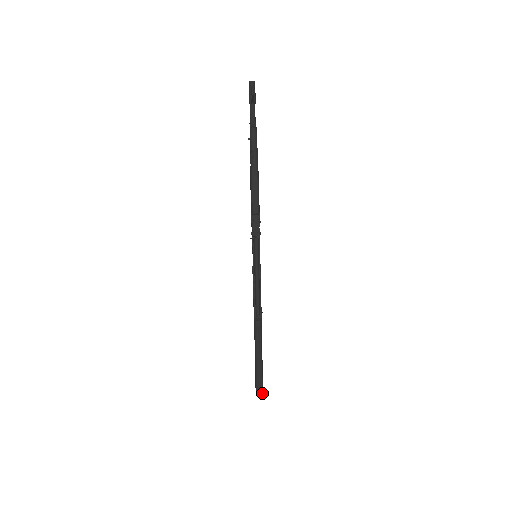
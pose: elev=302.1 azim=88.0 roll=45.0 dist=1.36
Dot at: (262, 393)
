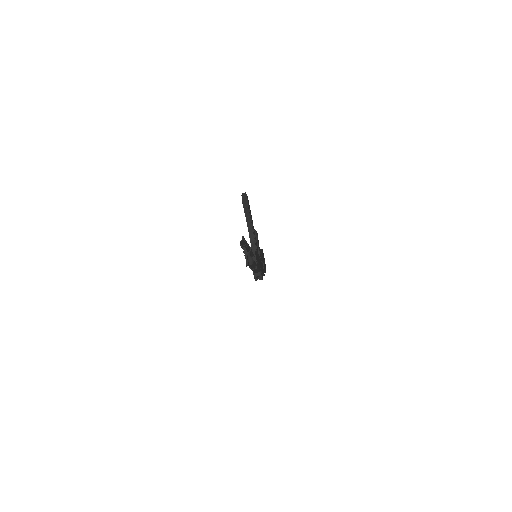
Dot at: occluded
